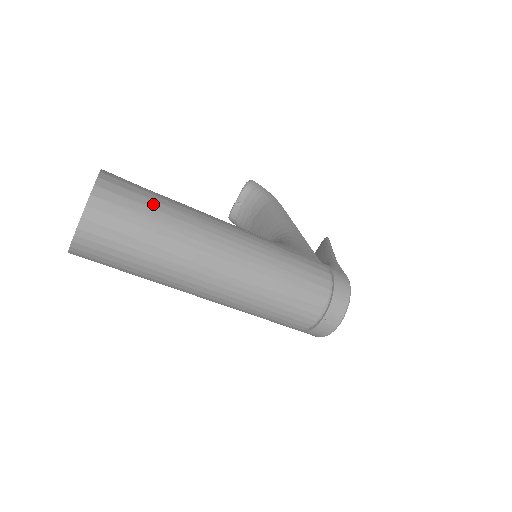
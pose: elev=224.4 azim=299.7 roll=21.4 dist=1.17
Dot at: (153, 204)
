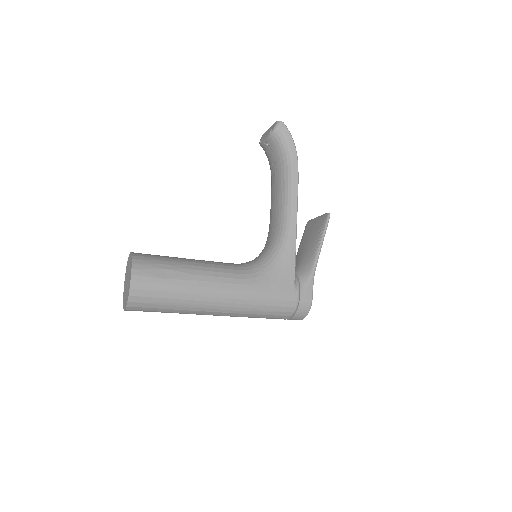
Dot at: (168, 295)
